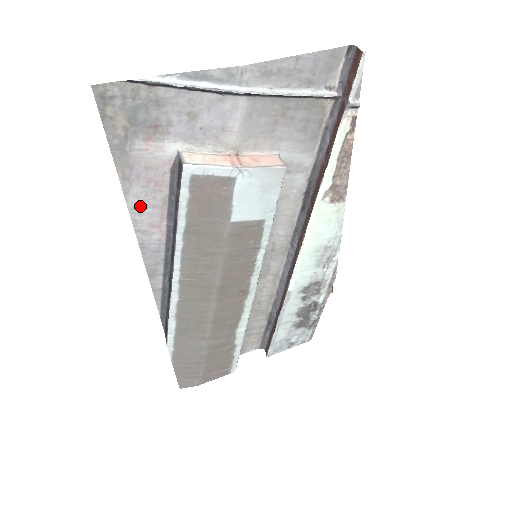
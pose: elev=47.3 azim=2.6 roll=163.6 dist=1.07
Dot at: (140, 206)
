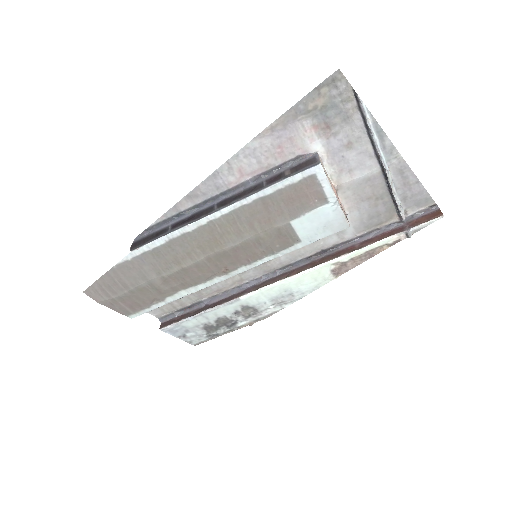
Dot at: (253, 152)
